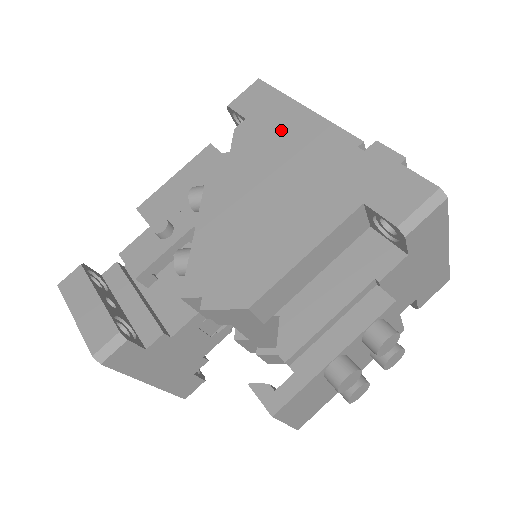
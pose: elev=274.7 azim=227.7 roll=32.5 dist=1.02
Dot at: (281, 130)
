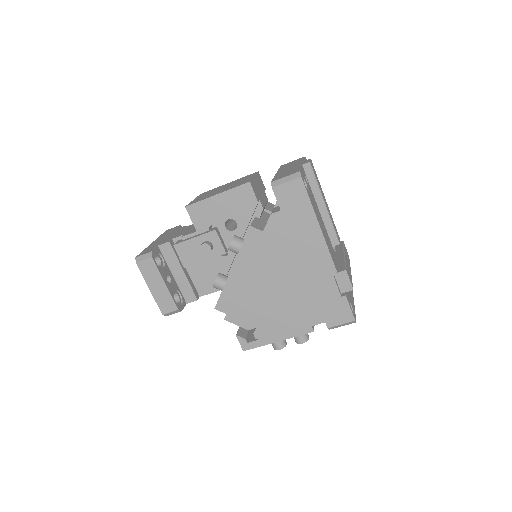
Dot at: (299, 236)
